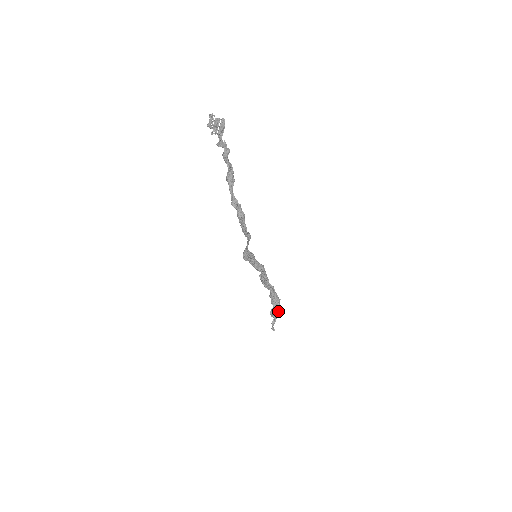
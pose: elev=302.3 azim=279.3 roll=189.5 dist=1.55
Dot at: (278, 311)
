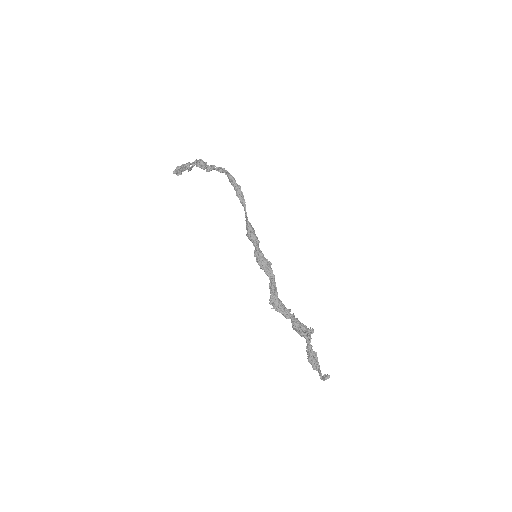
Dot at: occluded
